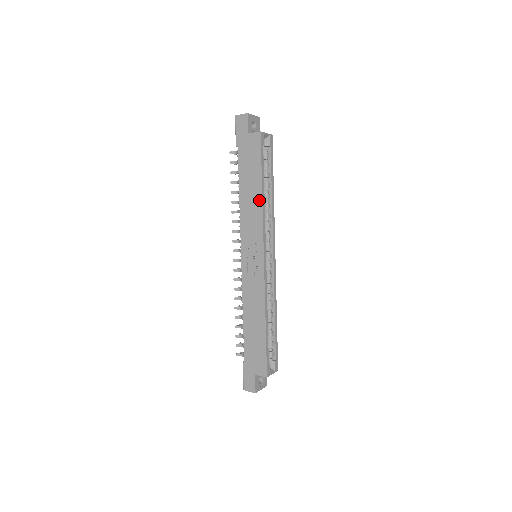
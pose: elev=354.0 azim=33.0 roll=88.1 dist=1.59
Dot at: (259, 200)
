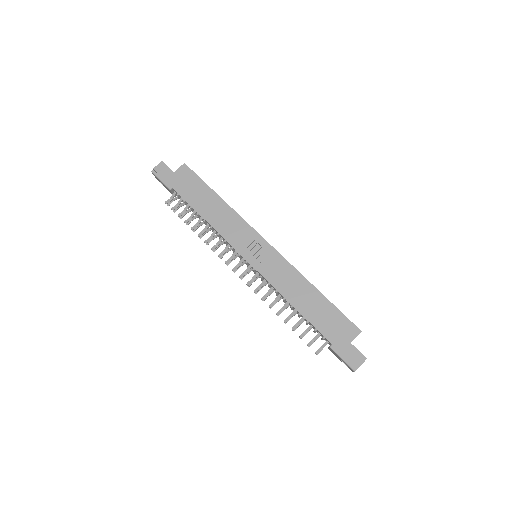
Dot at: (225, 206)
